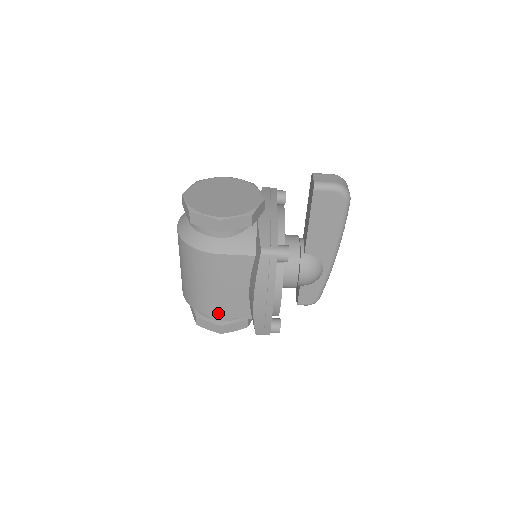
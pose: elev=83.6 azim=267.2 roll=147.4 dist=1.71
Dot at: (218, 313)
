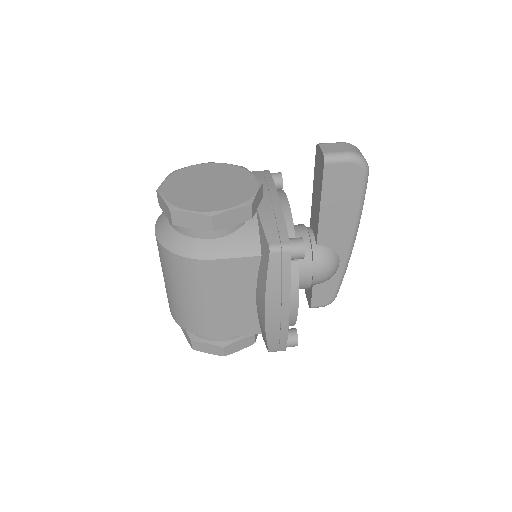
Dot at: (219, 332)
